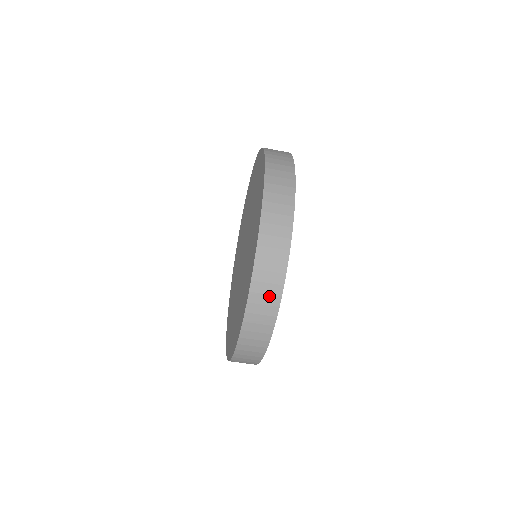
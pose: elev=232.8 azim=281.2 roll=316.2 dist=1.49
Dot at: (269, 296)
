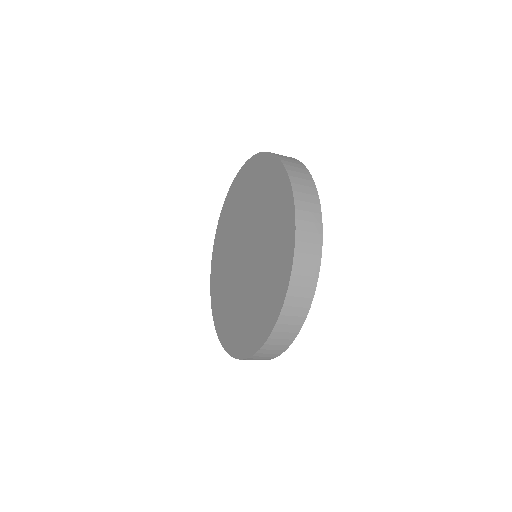
Dot at: occluded
